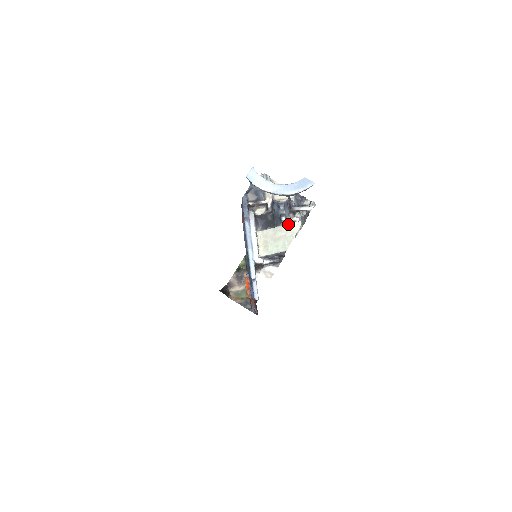
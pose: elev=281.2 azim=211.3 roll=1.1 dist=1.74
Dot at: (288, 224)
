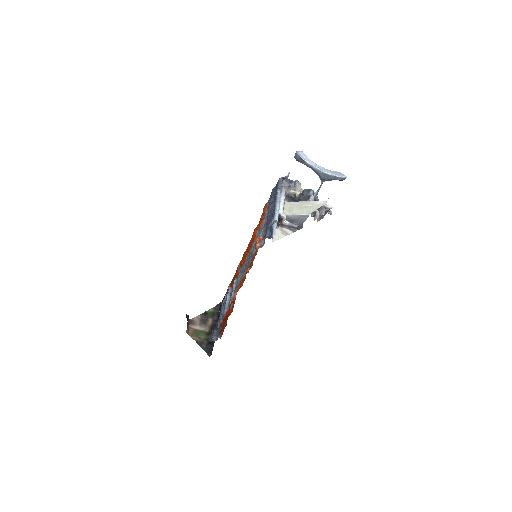
Dot at: occluded
